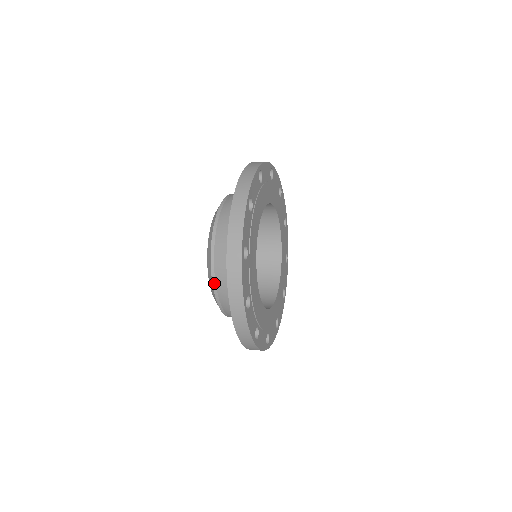
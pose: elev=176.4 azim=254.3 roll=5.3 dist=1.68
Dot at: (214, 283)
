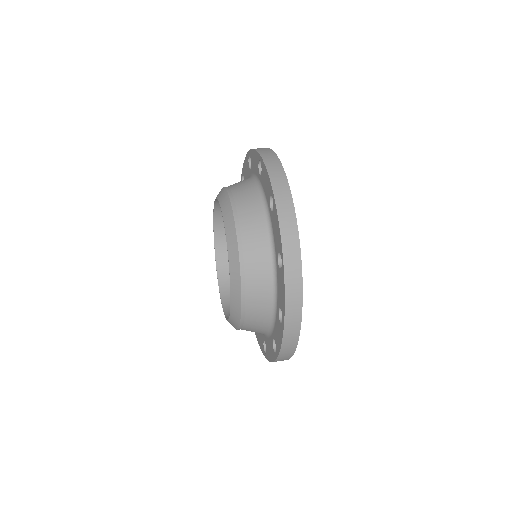
Dot at: occluded
